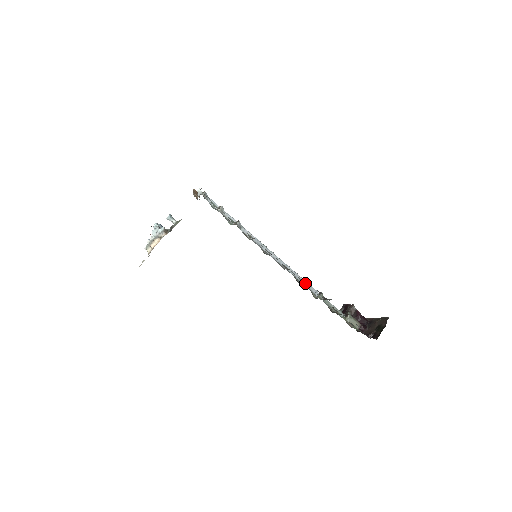
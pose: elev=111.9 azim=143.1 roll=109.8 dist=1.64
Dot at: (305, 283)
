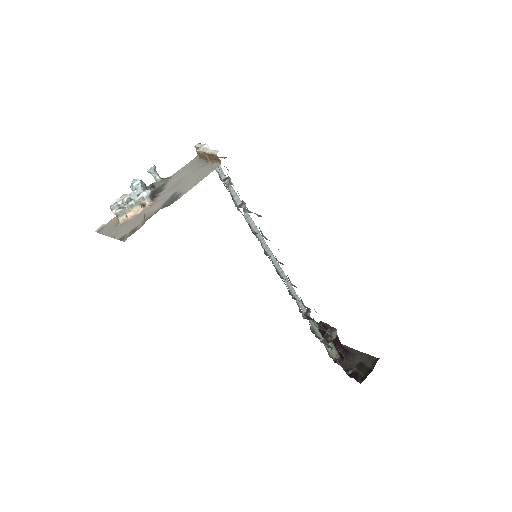
Dot at: (296, 296)
